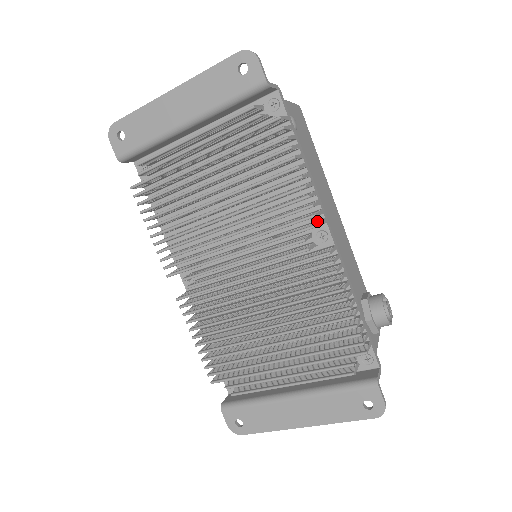
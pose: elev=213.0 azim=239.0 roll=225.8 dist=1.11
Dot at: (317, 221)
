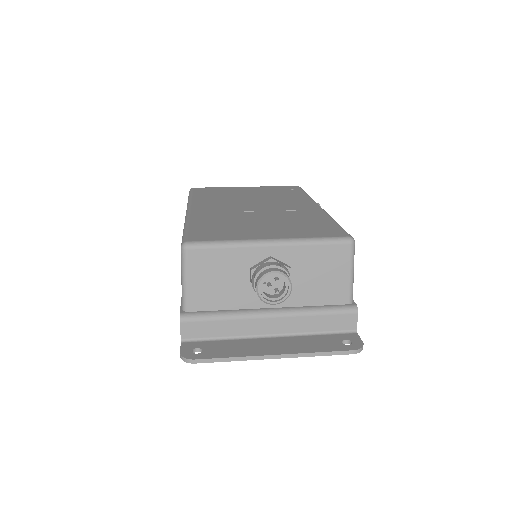
Dot at: occluded
